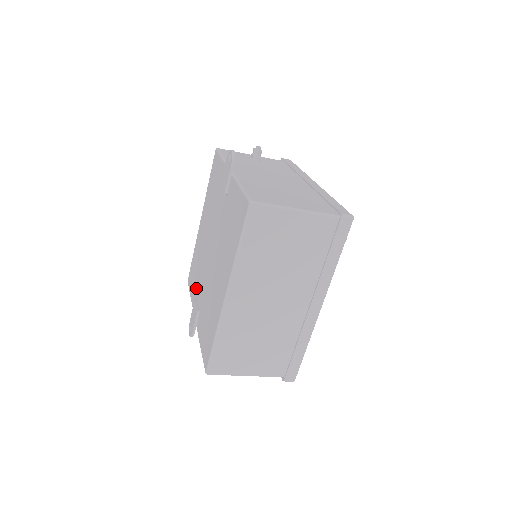
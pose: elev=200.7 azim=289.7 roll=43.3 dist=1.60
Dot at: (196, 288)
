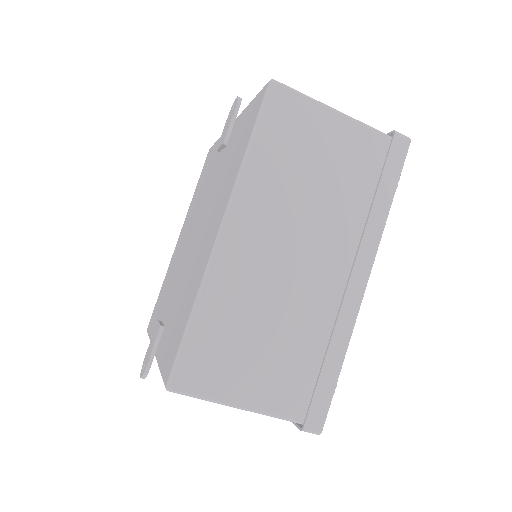
Dot at: (161, 311)
